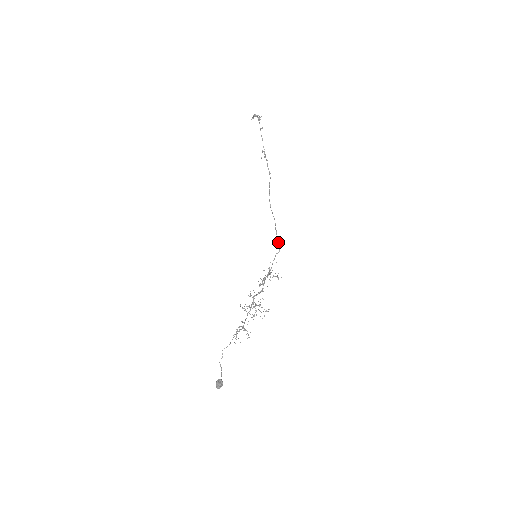
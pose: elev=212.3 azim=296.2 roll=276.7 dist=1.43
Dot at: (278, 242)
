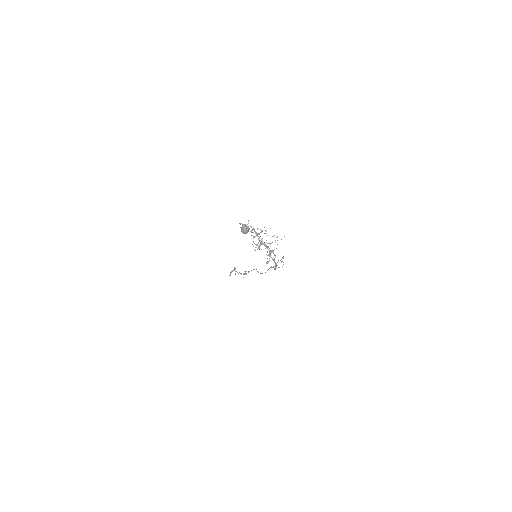
Dot at: (275, 266)
